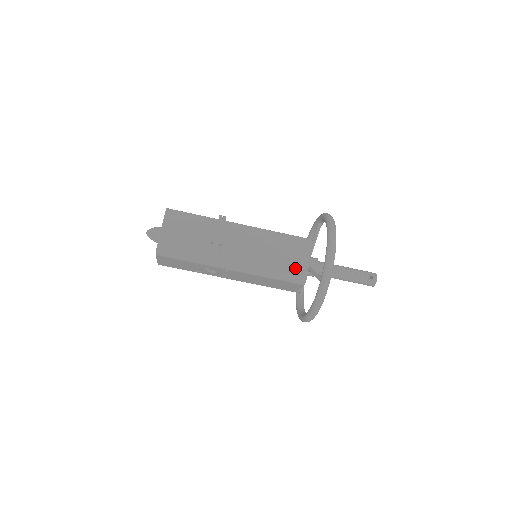
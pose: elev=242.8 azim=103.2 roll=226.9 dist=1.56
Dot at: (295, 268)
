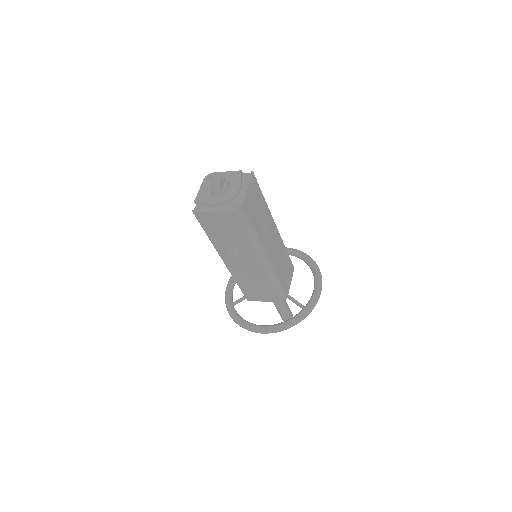
Dot at: (286, 285)
